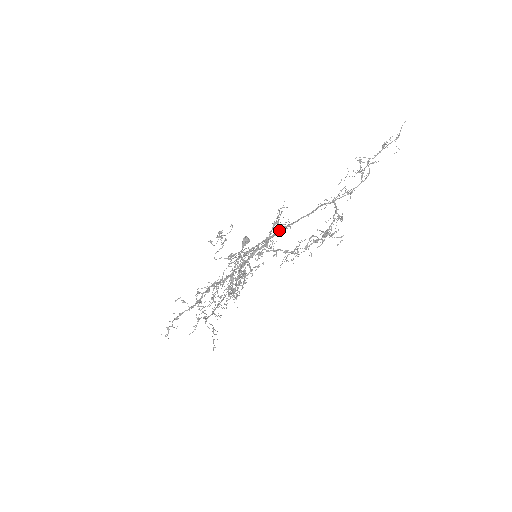
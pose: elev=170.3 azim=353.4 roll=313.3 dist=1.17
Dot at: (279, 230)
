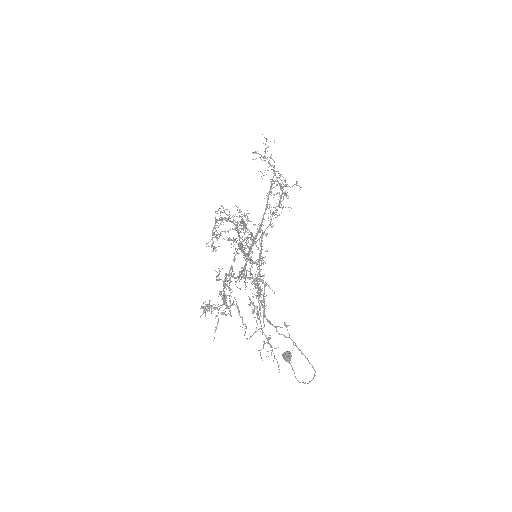
Dot at: occluded
